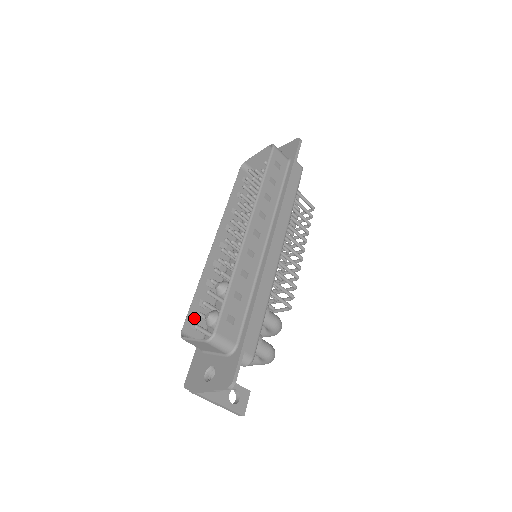
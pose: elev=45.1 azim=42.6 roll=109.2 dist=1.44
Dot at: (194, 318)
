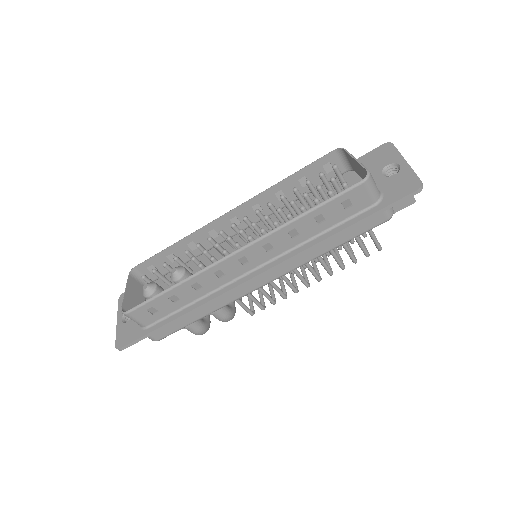
Dot at: (155, 263)
